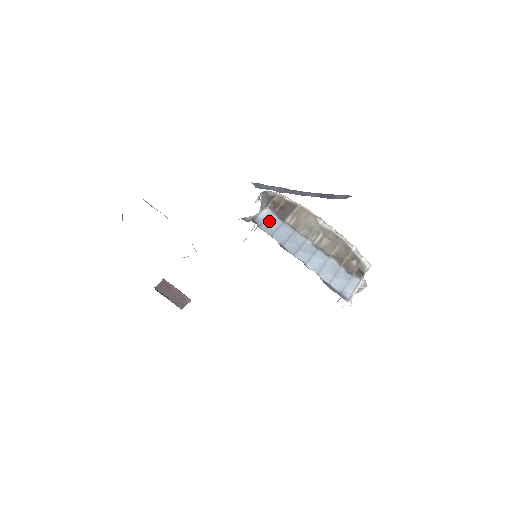
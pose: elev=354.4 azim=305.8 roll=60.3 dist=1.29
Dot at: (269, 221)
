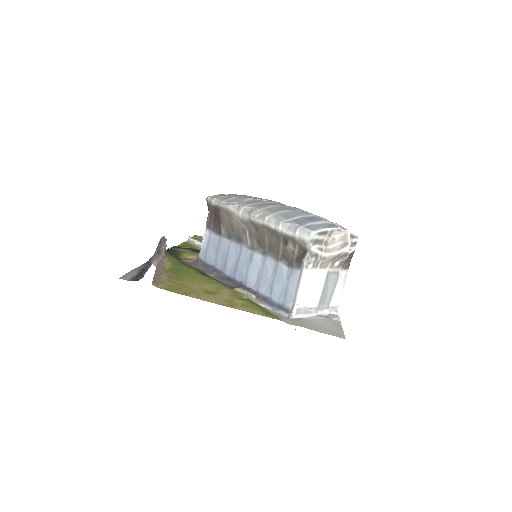
Dot at: (210, 246)
